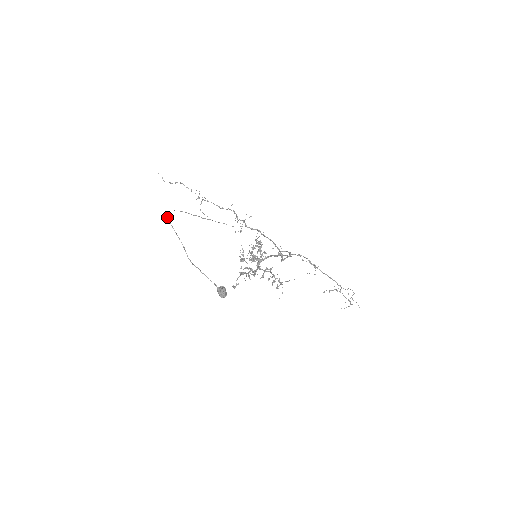
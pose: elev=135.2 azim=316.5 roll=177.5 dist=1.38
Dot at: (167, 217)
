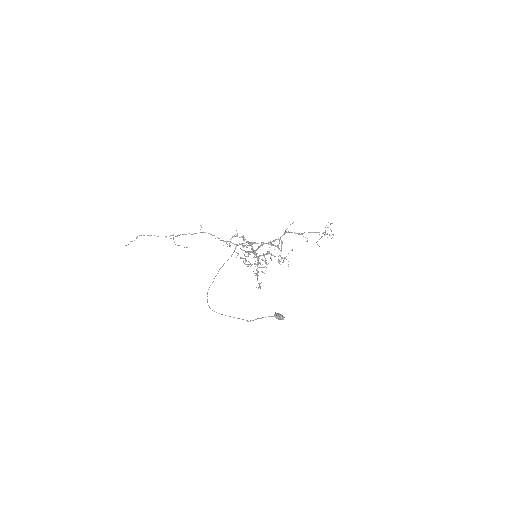
Dot at: occluded
